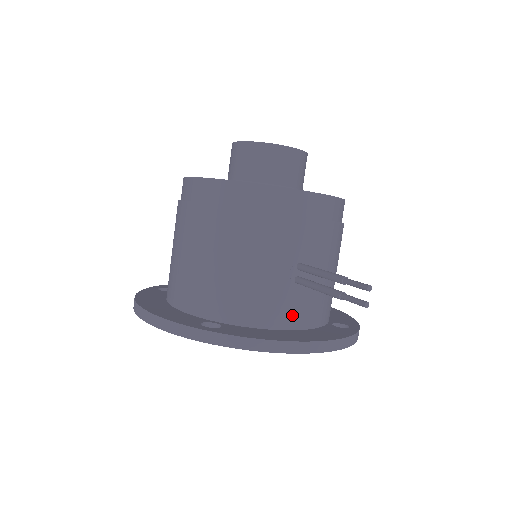
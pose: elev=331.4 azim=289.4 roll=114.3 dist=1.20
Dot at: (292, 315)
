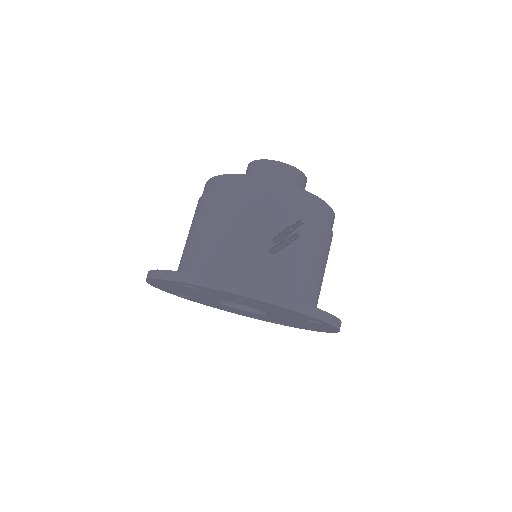
Dot at: (264, 281)
